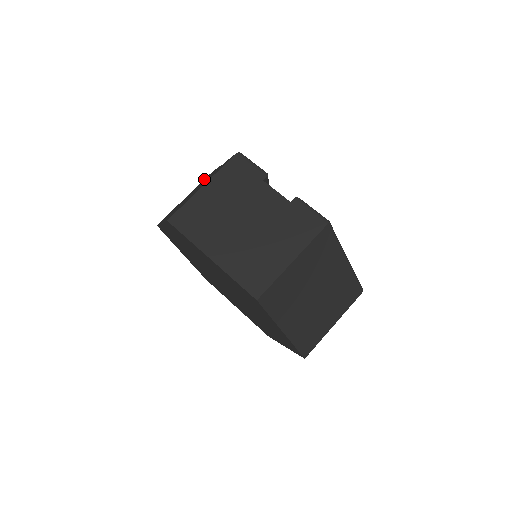
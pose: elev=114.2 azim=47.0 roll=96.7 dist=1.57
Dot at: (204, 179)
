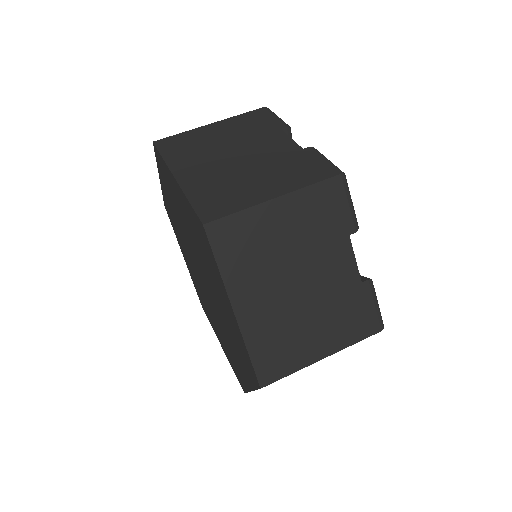
Dot at: (249, 114)
